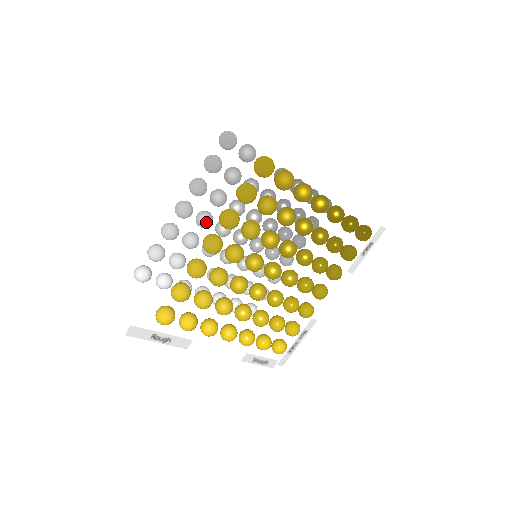
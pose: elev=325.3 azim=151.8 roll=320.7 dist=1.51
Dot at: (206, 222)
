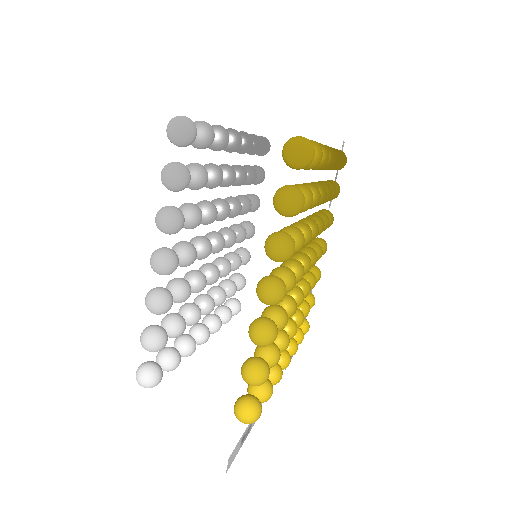
Dot at: (193, 257)
